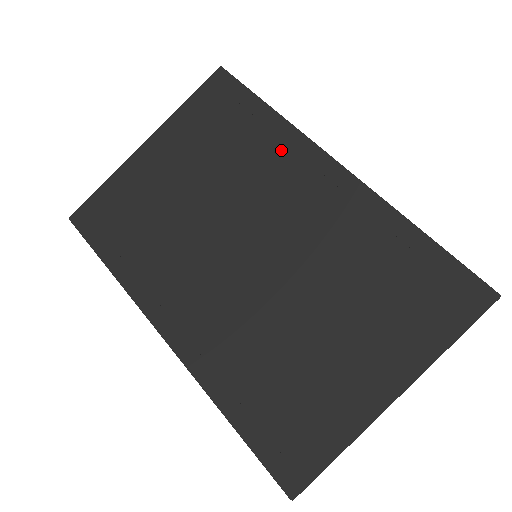
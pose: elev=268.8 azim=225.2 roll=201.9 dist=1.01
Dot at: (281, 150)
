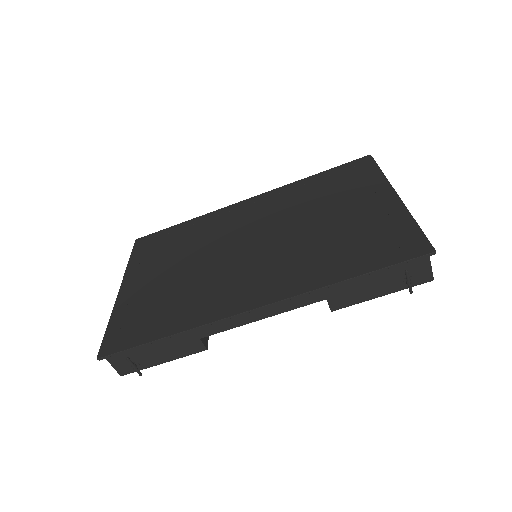
Dot at: (212, 221)
